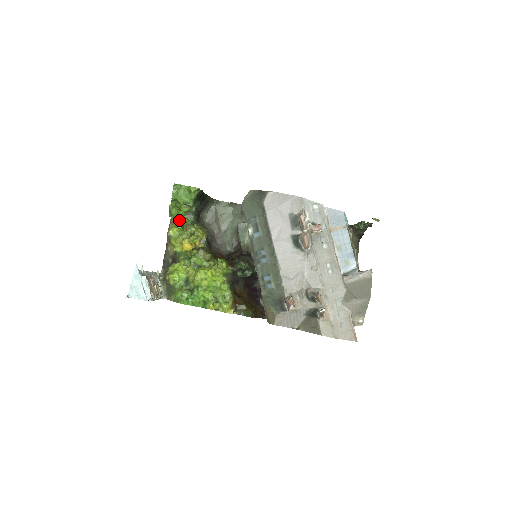
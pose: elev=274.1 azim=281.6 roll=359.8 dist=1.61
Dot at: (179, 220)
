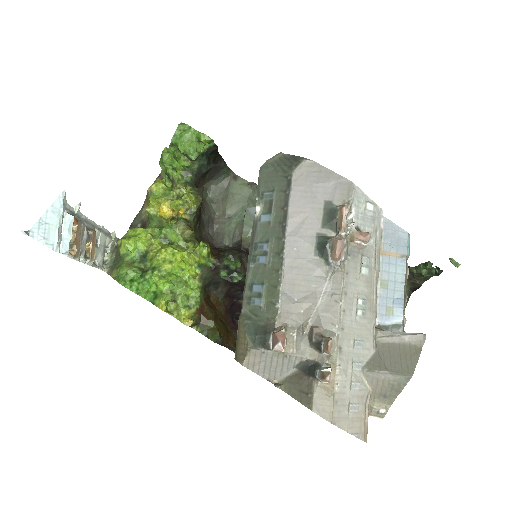
Dot at: (170, 173)
